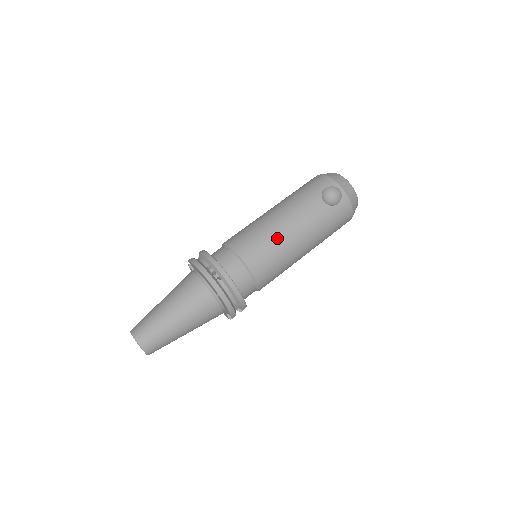
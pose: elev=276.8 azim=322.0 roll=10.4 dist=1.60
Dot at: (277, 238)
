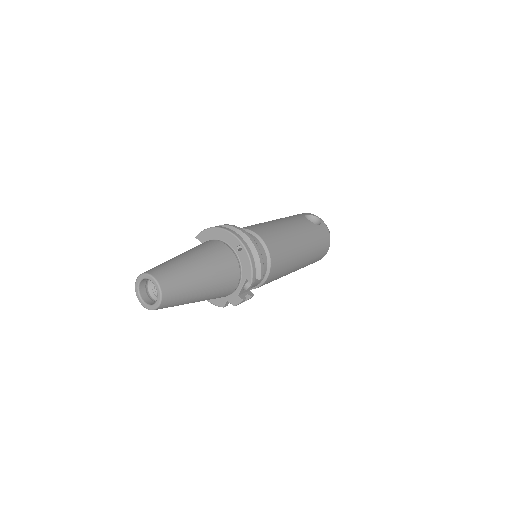
Dot at: (280, 228)
